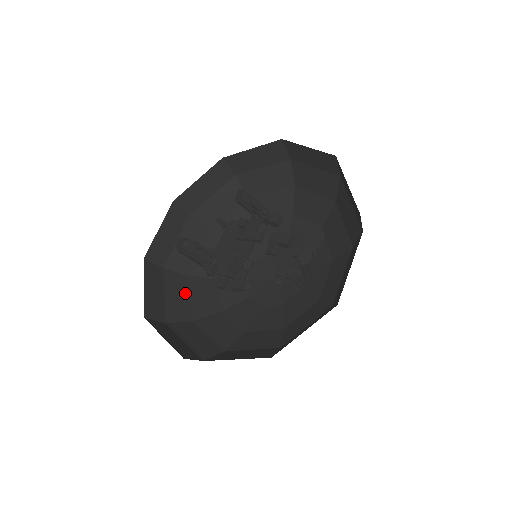
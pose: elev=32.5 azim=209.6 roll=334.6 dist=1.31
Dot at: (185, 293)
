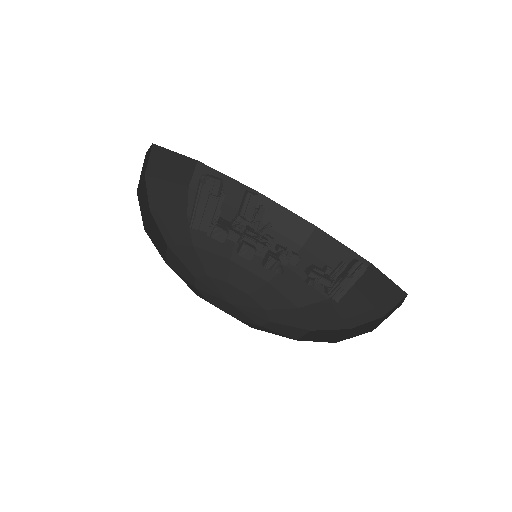
Dot at: occluded
